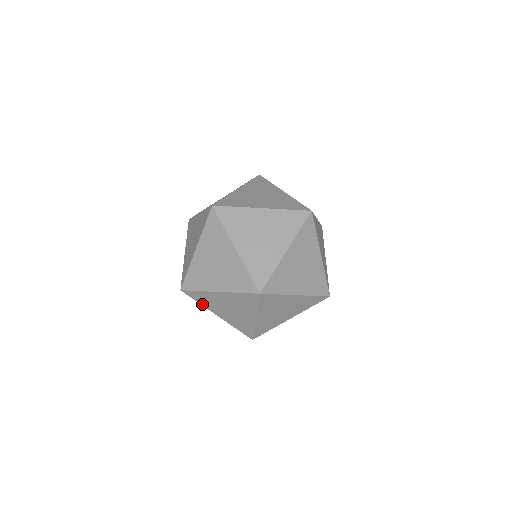
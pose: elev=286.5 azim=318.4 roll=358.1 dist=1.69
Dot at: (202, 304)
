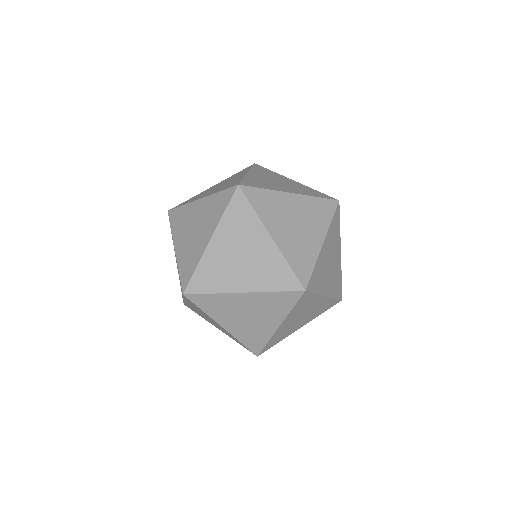
Dot at: (173, 230)
